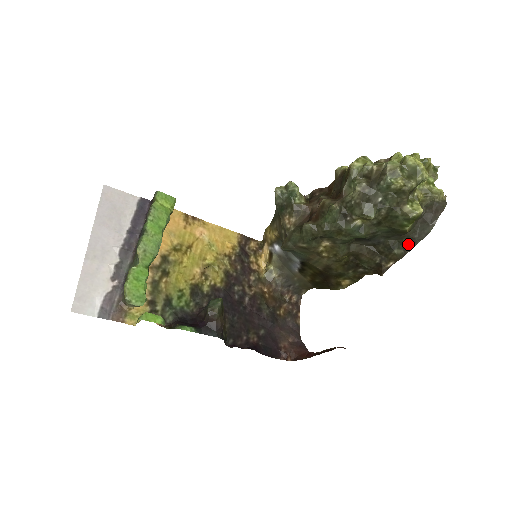
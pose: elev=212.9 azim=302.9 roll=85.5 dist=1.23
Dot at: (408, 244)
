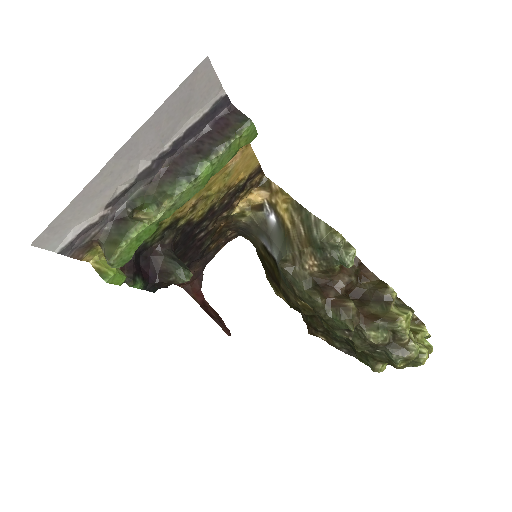
Dot at: (347, 350)
